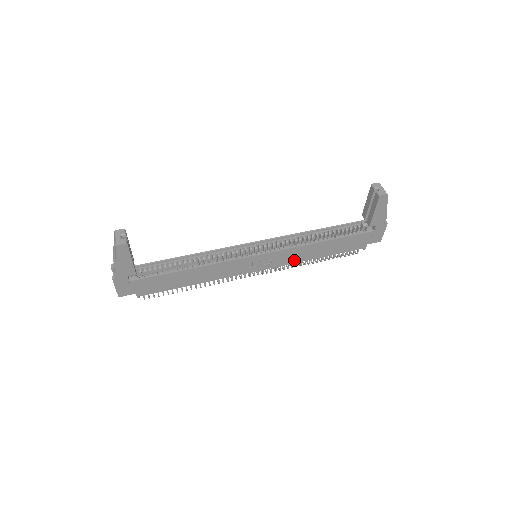
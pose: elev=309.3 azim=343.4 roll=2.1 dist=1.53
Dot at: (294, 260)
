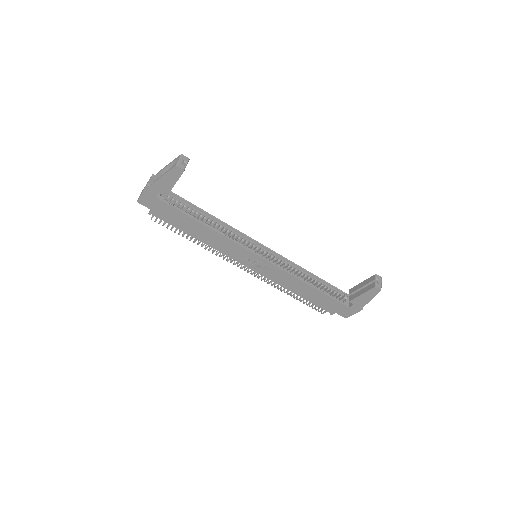
Dot at: (279, 281)
